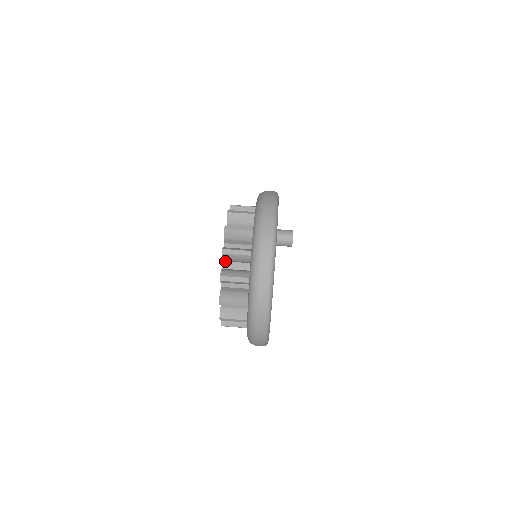
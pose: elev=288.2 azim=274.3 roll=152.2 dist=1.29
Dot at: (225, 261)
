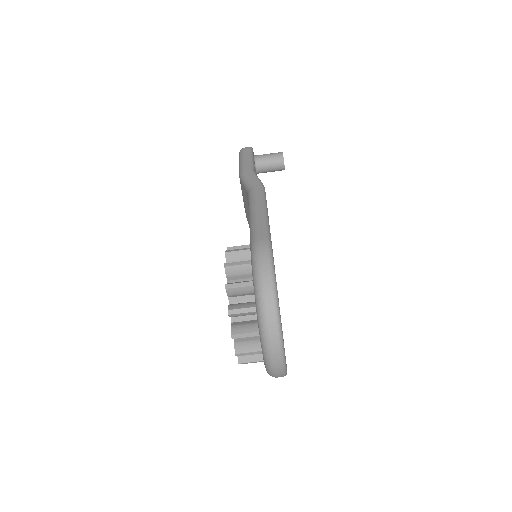
Dot at: occluded
